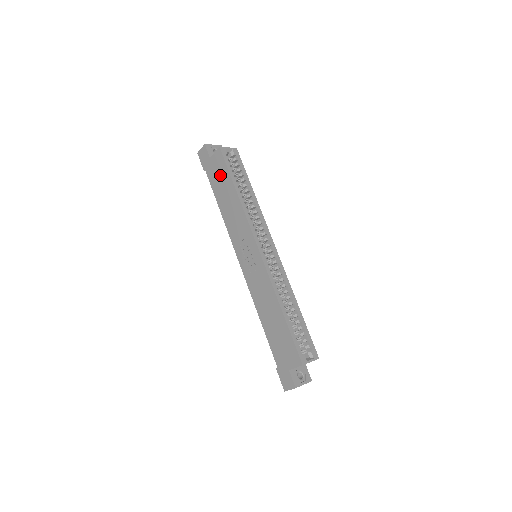
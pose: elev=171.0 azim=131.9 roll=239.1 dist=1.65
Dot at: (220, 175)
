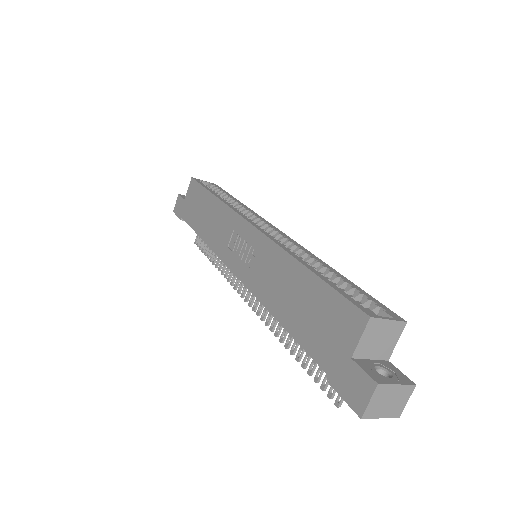
Dot at: (196, 202)
